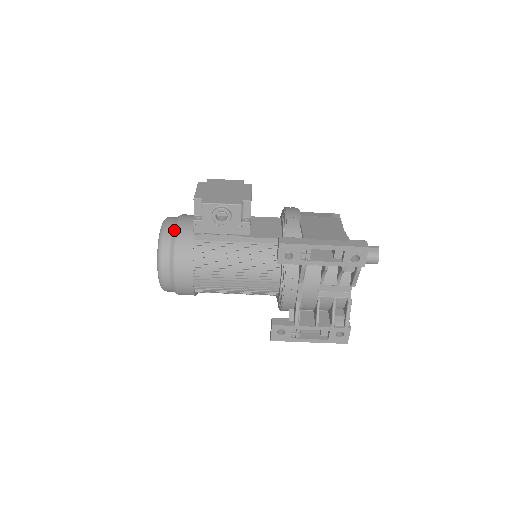
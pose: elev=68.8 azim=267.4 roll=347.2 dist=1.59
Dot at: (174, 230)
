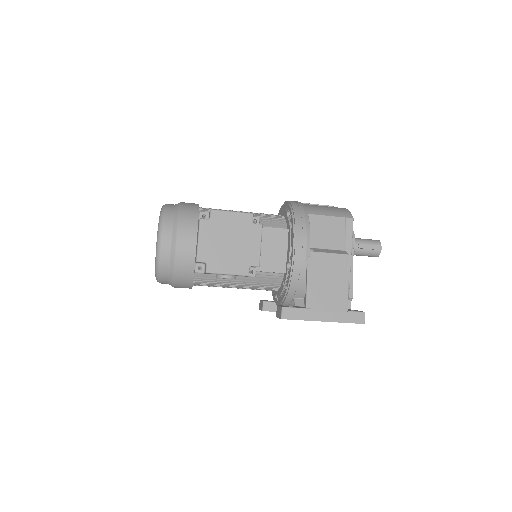
Dot at: (172, 258)
